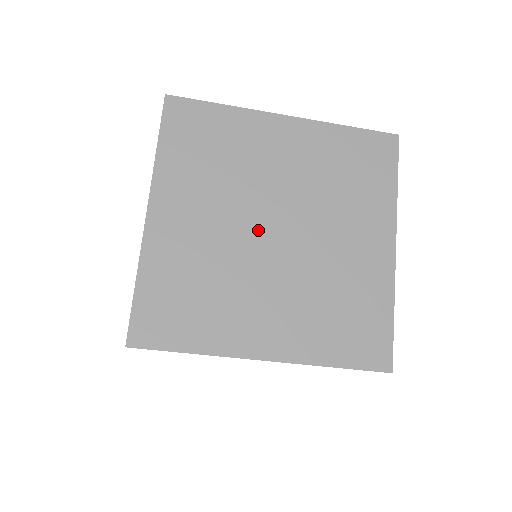
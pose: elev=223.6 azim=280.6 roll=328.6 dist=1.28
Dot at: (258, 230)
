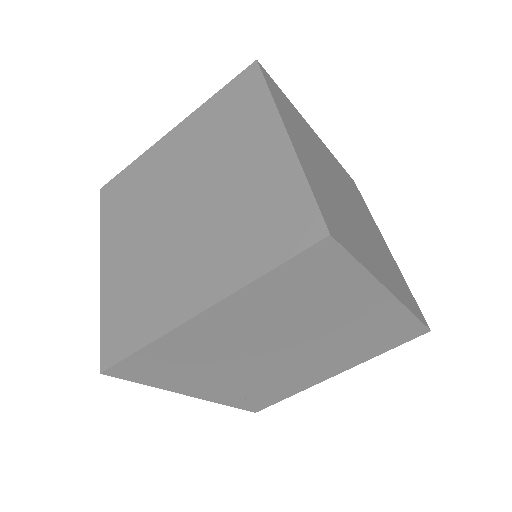
Dot at: (340, 192)
